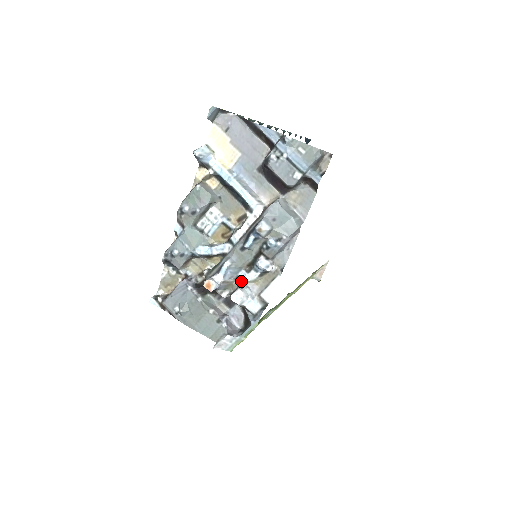
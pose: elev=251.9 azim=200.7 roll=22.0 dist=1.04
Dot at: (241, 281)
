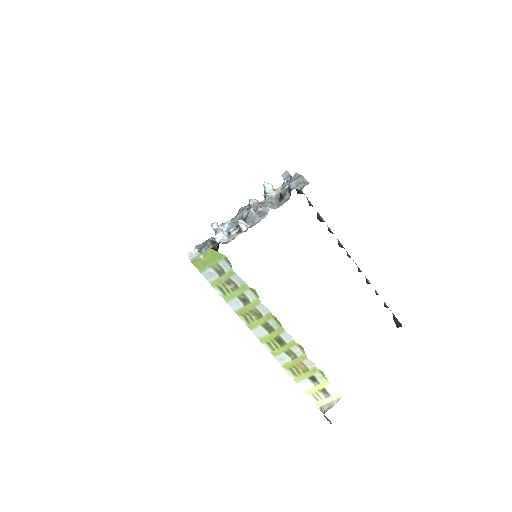
Dot at: (229, 237)
